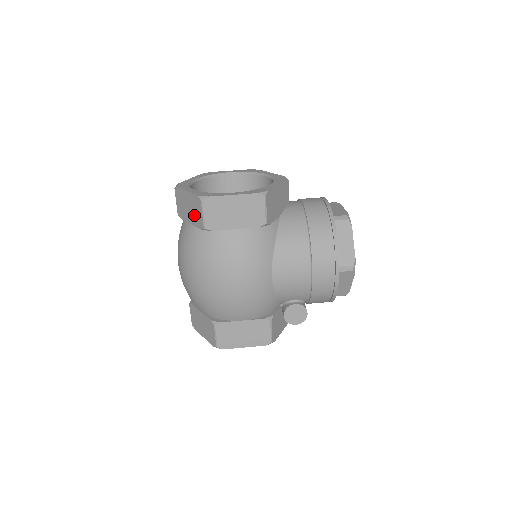
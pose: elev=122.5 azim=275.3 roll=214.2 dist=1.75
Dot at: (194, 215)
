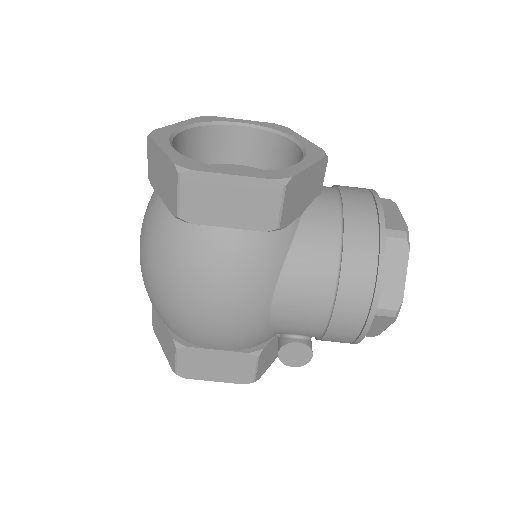
Dot at: (167, 190)
